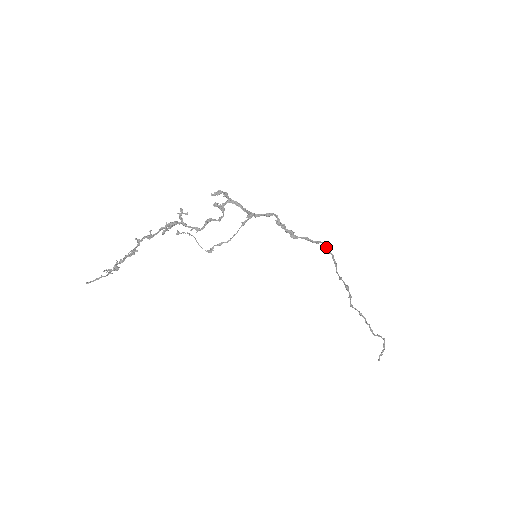
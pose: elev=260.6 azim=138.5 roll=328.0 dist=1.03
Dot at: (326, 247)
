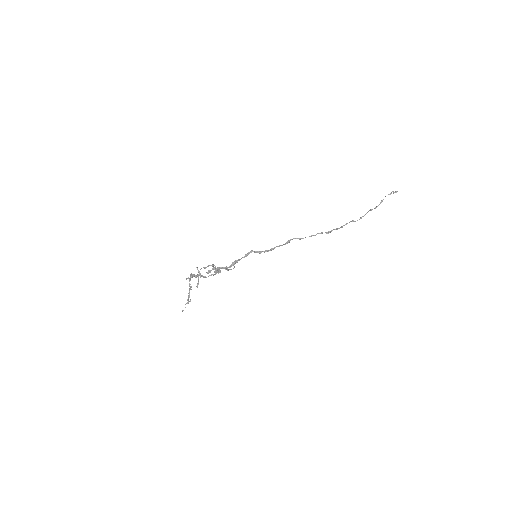
Dot at: occluded
